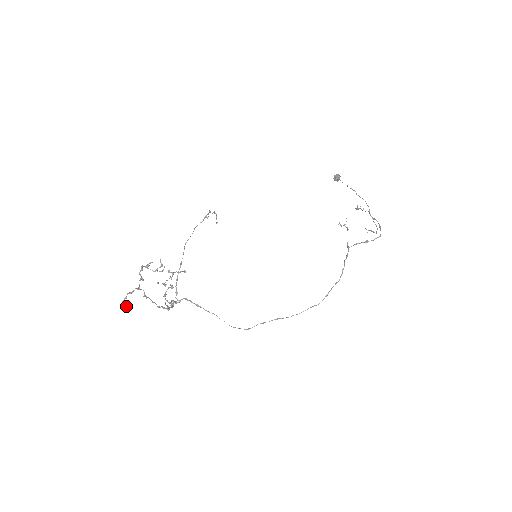
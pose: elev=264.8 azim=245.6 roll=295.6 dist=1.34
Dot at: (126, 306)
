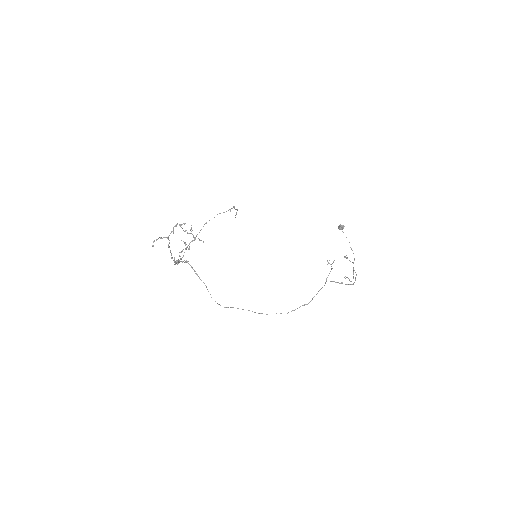
Dot at: occluded
